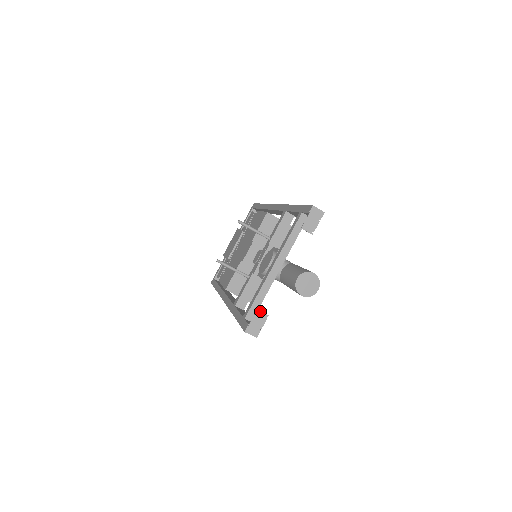
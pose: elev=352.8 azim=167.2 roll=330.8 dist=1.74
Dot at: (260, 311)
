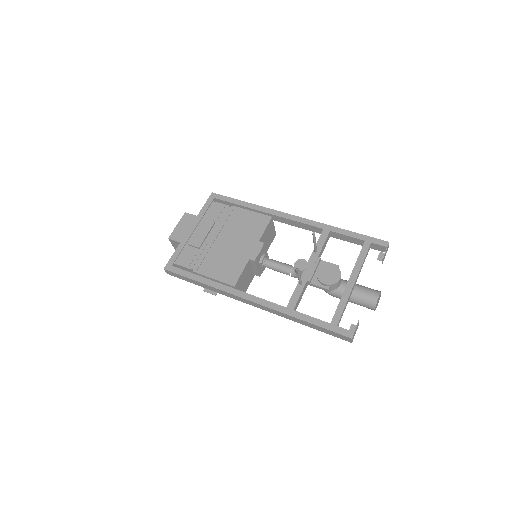
Dot at: occluded
